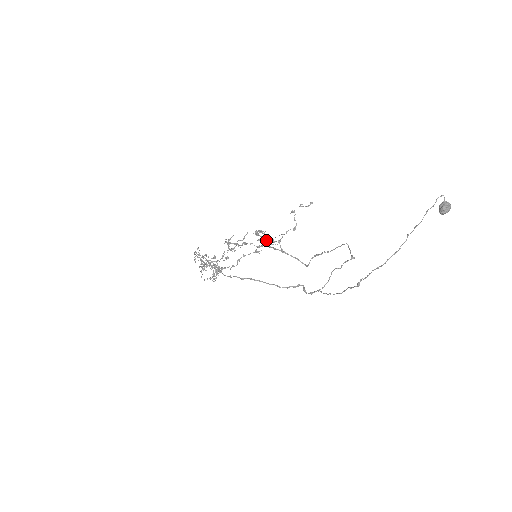
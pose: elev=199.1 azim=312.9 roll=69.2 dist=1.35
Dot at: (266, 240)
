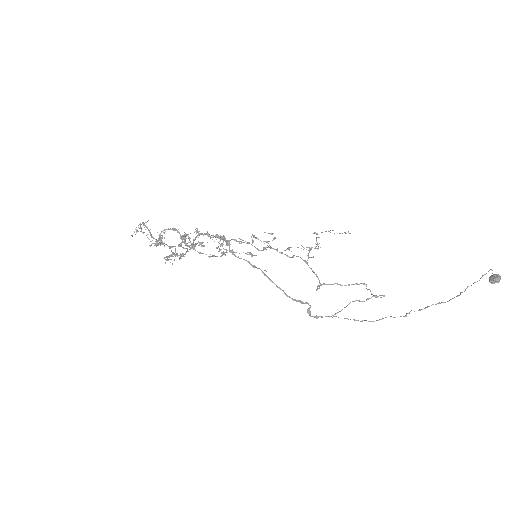
Dot at: occluded
